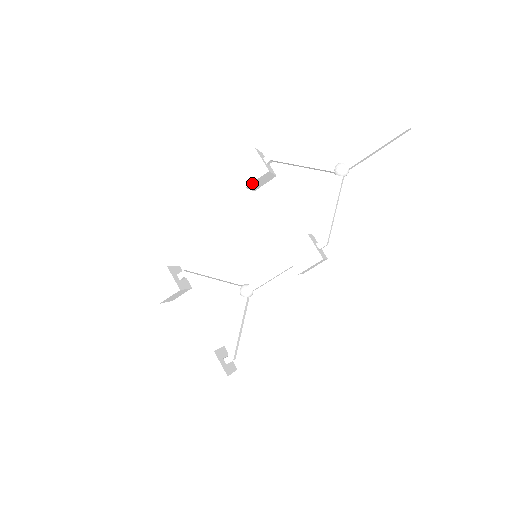
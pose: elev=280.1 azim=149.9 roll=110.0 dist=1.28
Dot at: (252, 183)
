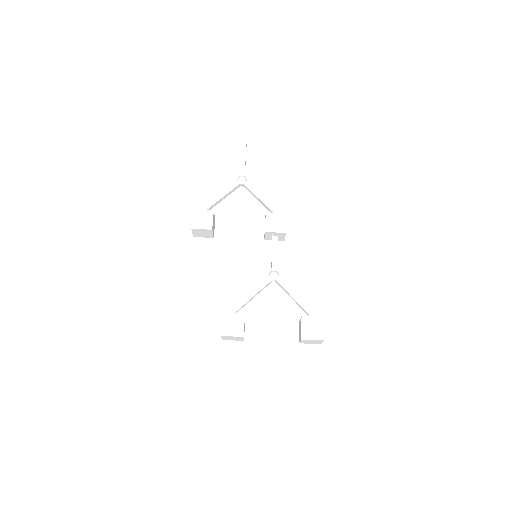
Dot at: (212, 225)
